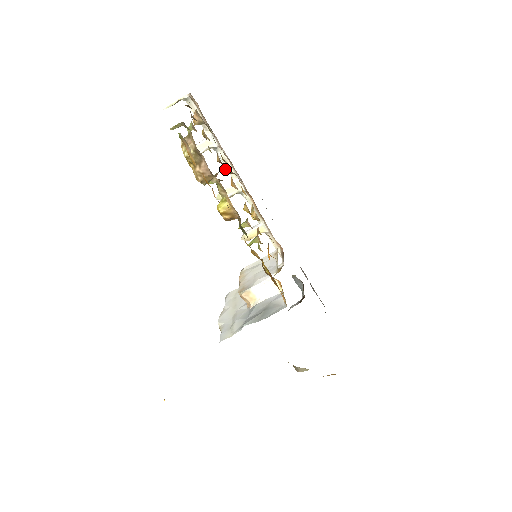
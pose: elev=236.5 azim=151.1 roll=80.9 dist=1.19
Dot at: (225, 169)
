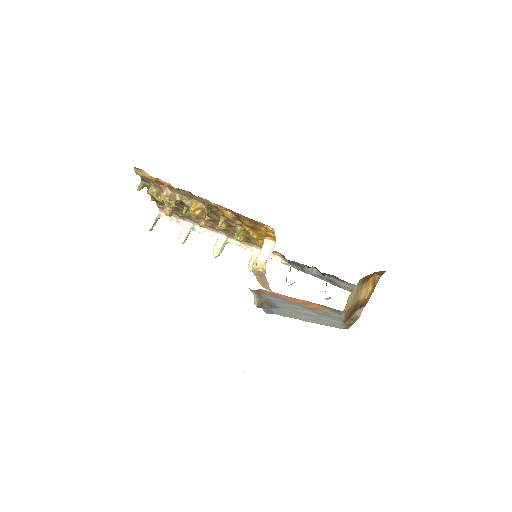
Dot at: (201, 224)
